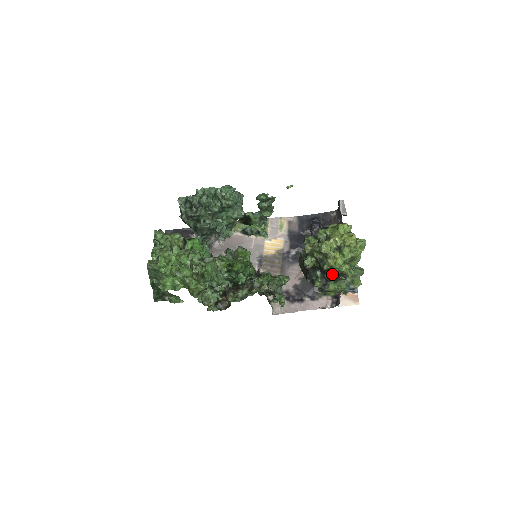
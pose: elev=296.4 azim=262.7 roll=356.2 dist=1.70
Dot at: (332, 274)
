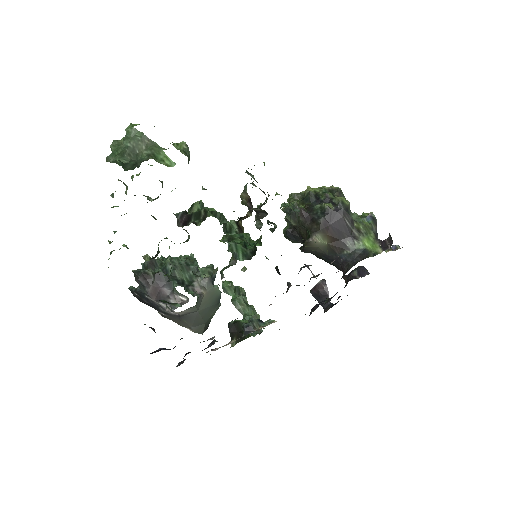
Dot at: (324, 194)
